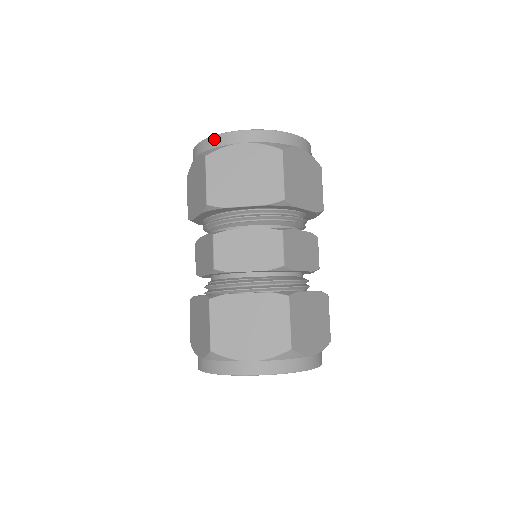
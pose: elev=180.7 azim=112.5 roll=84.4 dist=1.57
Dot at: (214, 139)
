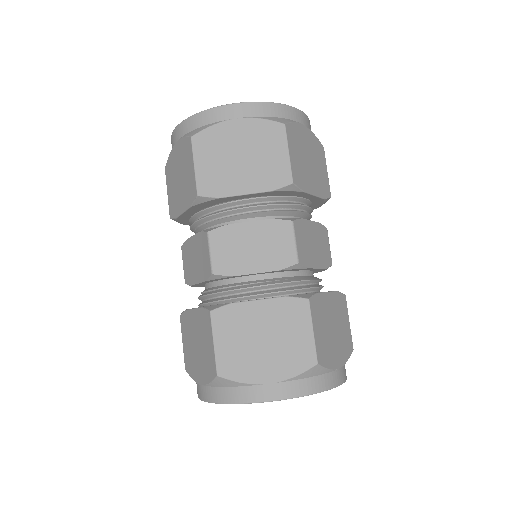
Dot at: (199, 116)
